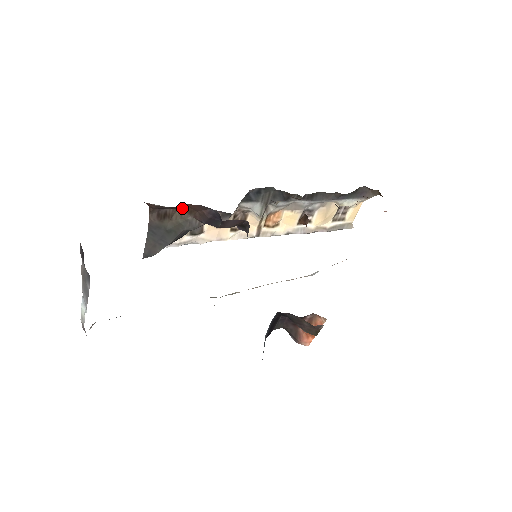
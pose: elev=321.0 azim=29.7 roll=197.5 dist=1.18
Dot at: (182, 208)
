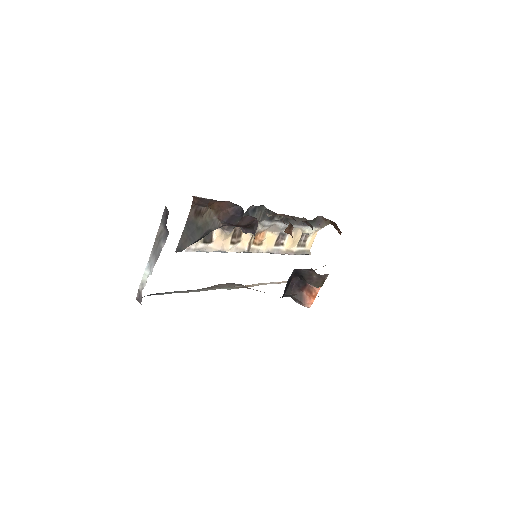
Dot at: (213, 207)
